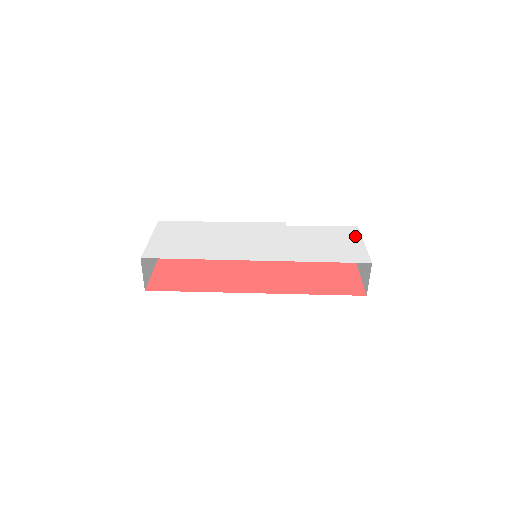
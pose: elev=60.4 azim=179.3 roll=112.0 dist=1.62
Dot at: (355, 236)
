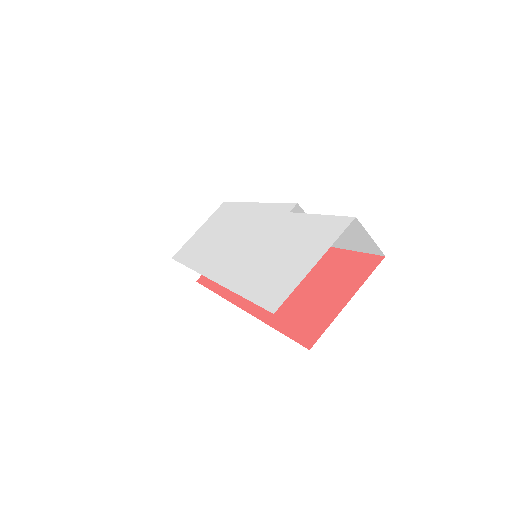
Dot at: (324, 244)
